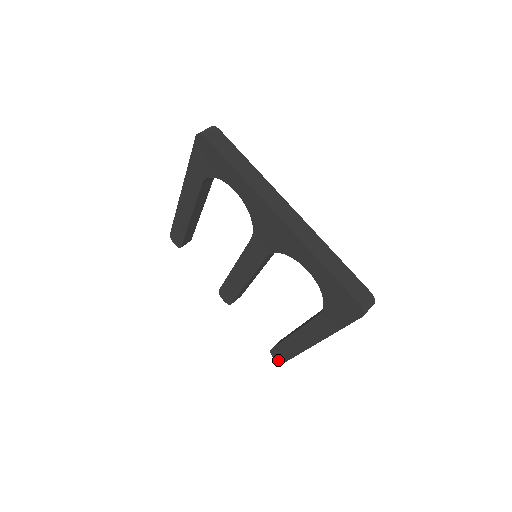
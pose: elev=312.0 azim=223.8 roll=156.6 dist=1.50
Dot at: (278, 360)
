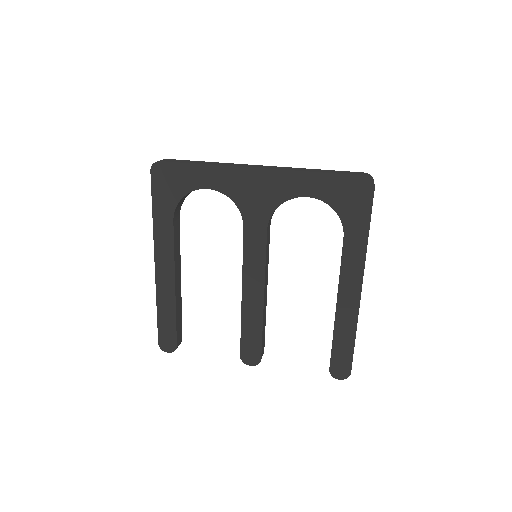
Dot at: (344, 375)
